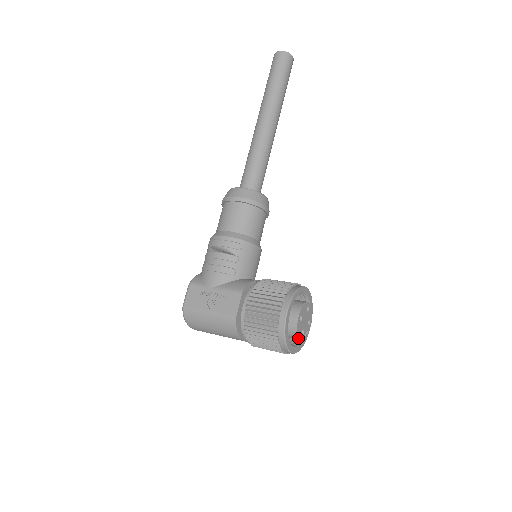
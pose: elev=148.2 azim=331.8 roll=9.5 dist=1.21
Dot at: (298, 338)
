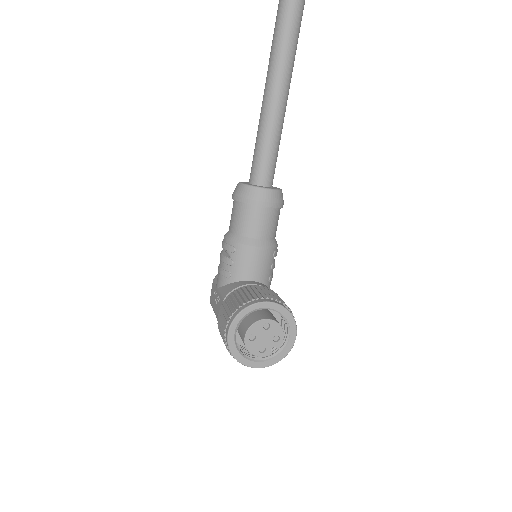
Dot at: (255, 355)
